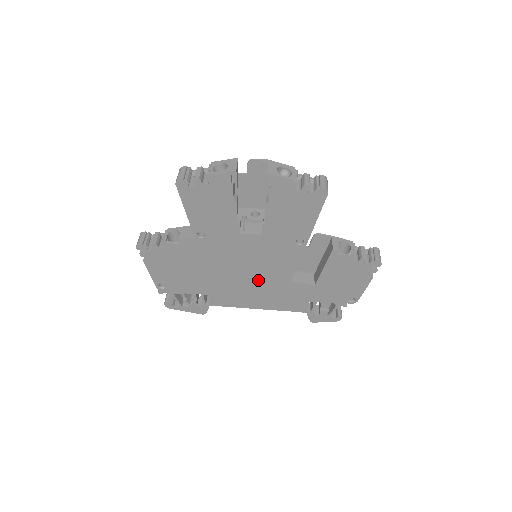
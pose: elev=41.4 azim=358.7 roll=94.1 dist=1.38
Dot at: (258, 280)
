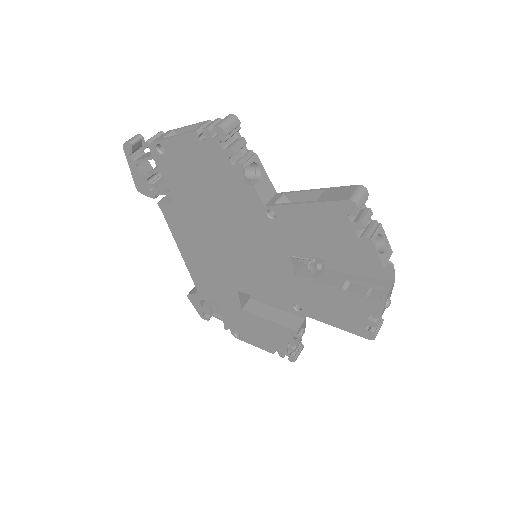
Dot at: (225, 261)
